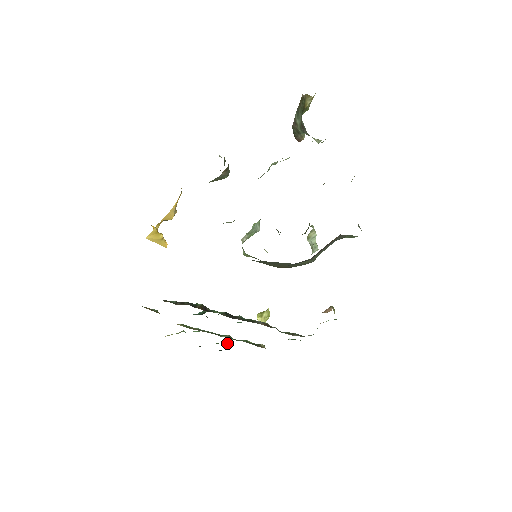
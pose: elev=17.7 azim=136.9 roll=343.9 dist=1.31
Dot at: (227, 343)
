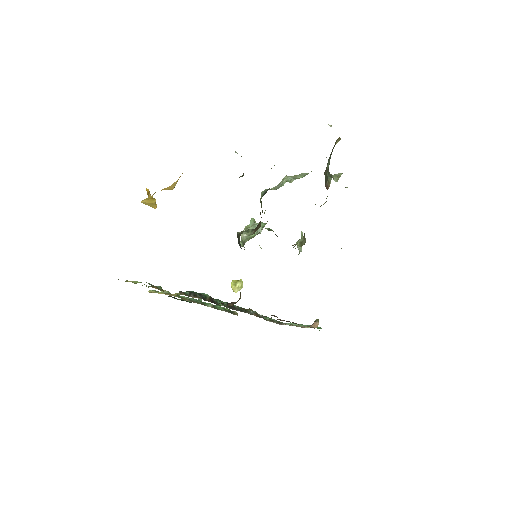
Dot at: (199, 299)
